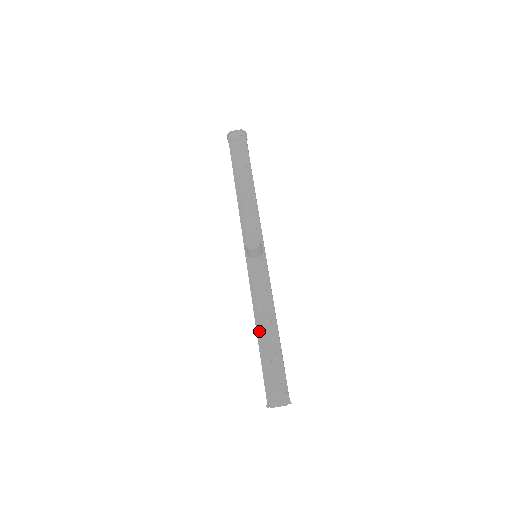
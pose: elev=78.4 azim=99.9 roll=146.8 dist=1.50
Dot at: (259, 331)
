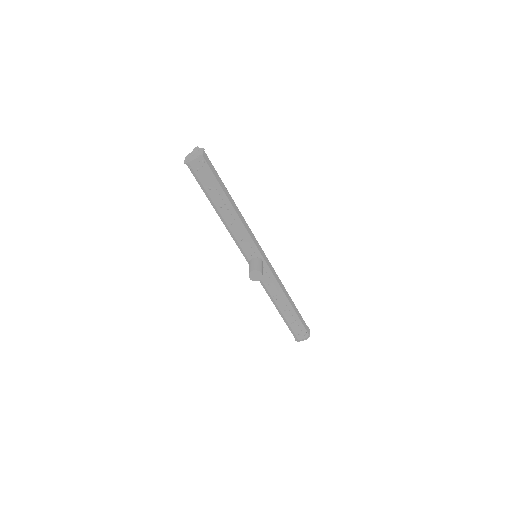
Dot at: (278, 309)
